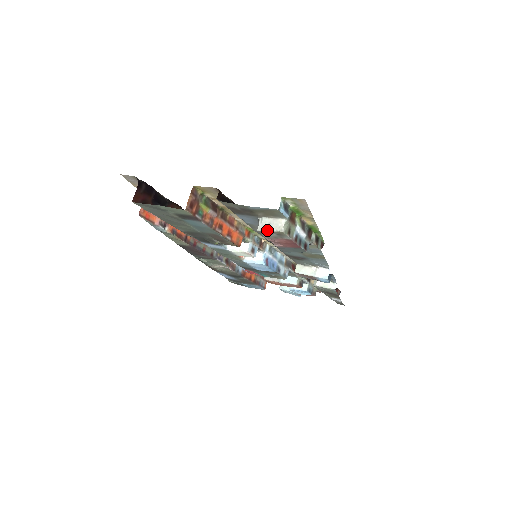
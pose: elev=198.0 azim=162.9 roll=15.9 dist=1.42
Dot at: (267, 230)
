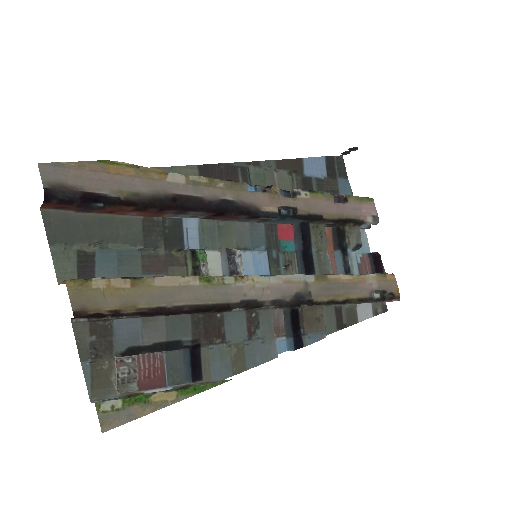
Dot at: occluded
